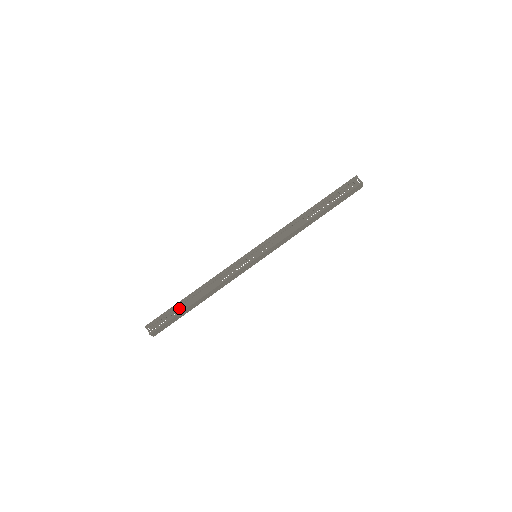
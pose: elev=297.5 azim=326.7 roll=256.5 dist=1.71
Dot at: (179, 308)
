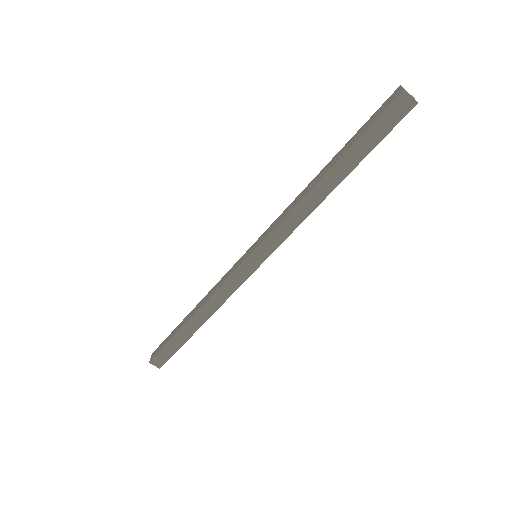
Dot at: (176, 330)
